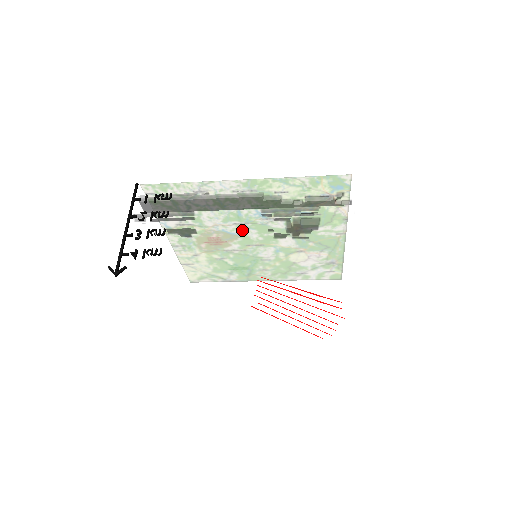
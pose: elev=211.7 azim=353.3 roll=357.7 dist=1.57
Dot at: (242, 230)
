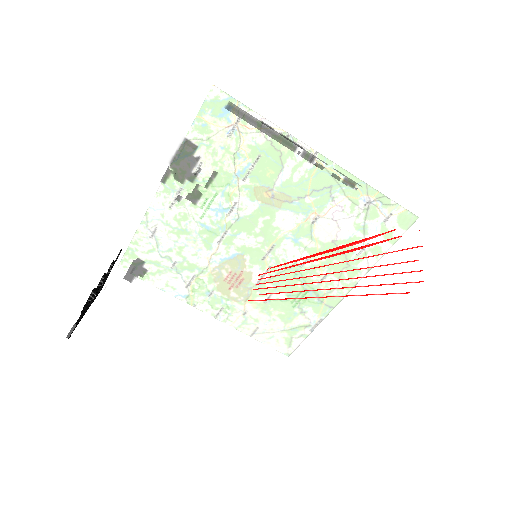
Dot at: (163, 222)
